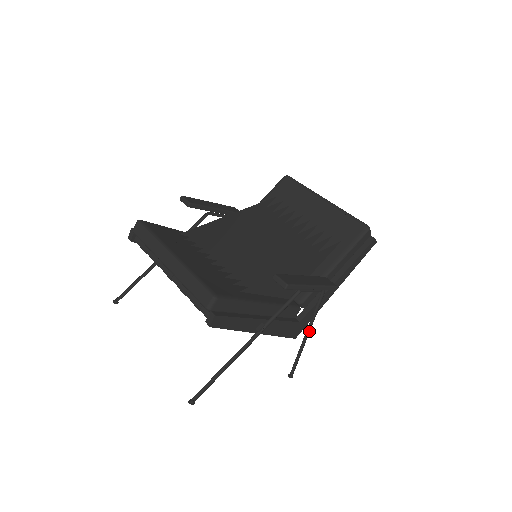
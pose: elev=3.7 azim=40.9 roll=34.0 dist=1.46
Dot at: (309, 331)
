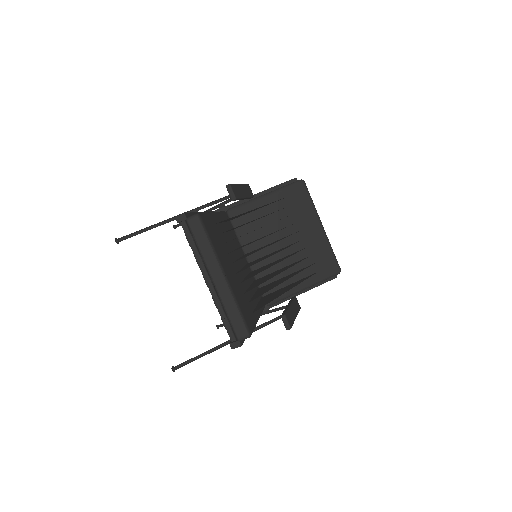
Dot at: occluded
